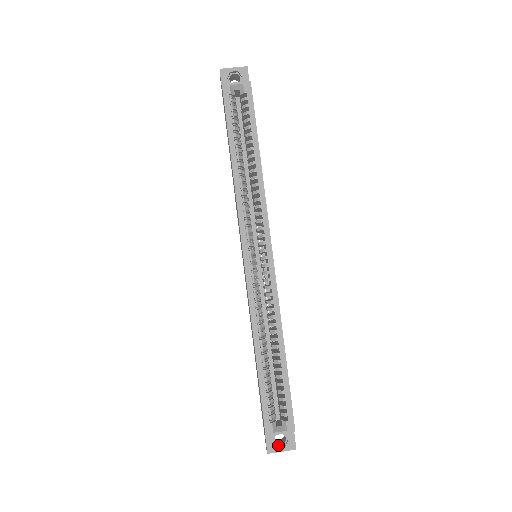
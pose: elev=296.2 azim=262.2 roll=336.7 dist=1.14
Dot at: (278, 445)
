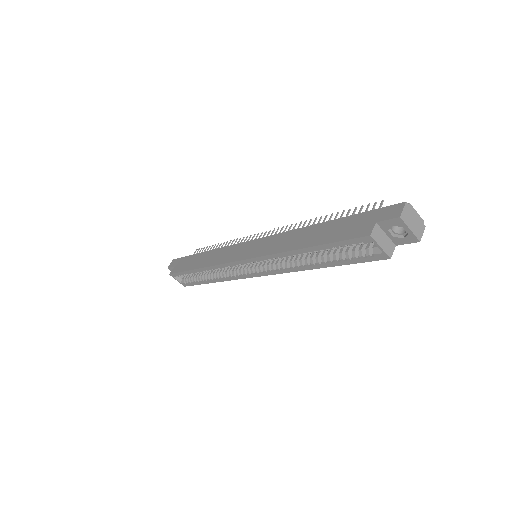
Dot at: occluded
